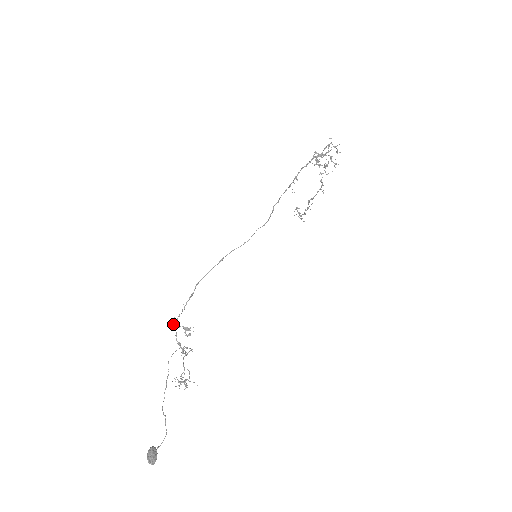
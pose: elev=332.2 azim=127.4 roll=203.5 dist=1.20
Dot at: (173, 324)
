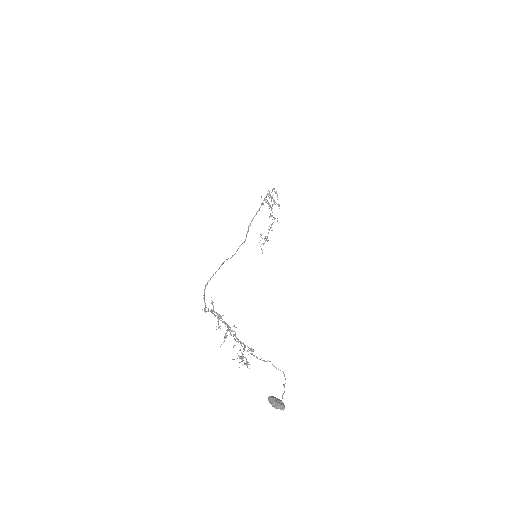
Dot at: (205, 312)
